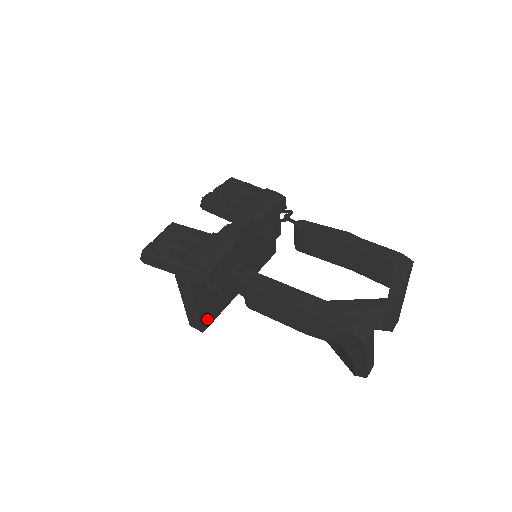
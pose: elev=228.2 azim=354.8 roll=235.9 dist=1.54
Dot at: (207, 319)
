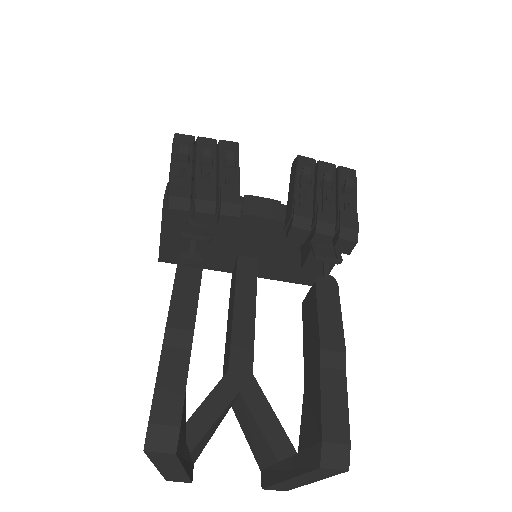
Dot at: (172, 255)
